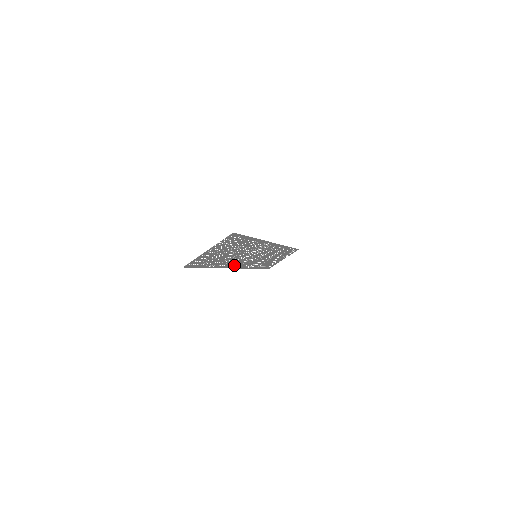
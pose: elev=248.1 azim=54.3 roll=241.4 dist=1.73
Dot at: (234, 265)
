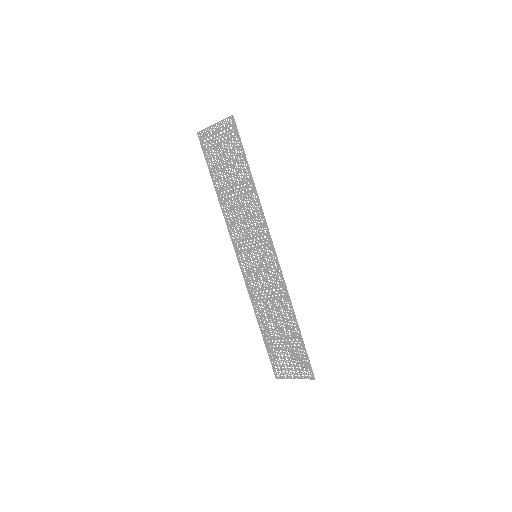
Dot at: (248, 281)
